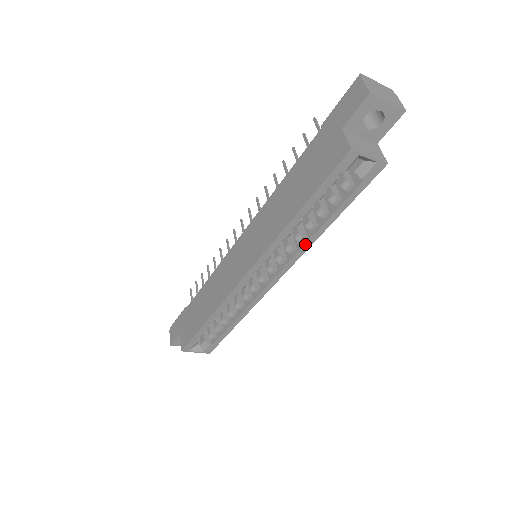
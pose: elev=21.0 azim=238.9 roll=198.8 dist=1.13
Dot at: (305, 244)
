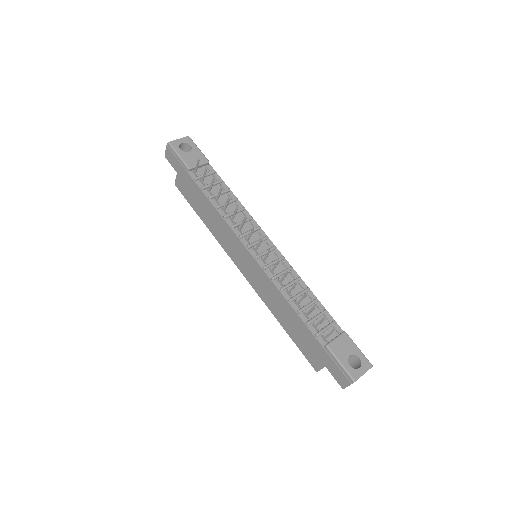
Dot at: occluded
